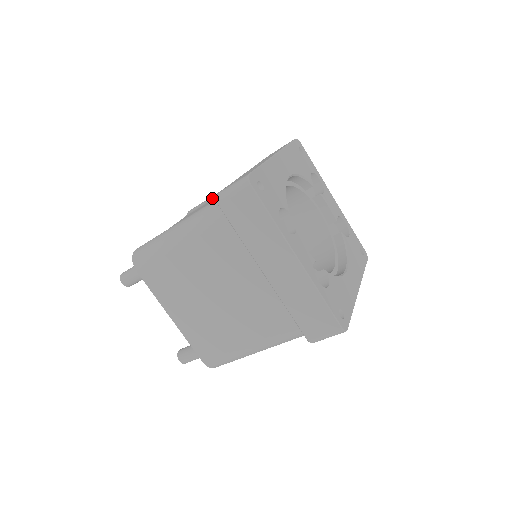
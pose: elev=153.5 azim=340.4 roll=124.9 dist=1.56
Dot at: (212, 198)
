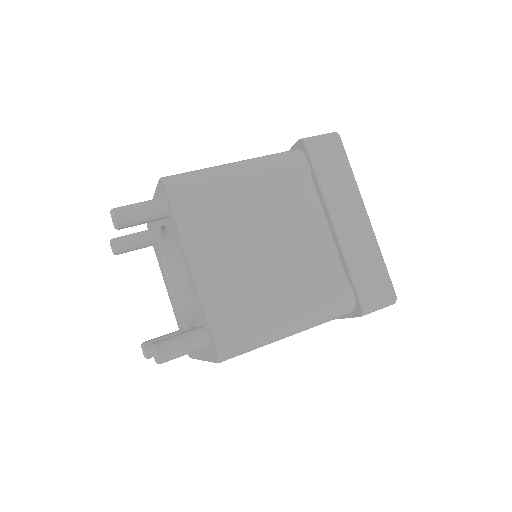
Dot at: (226, 193)
